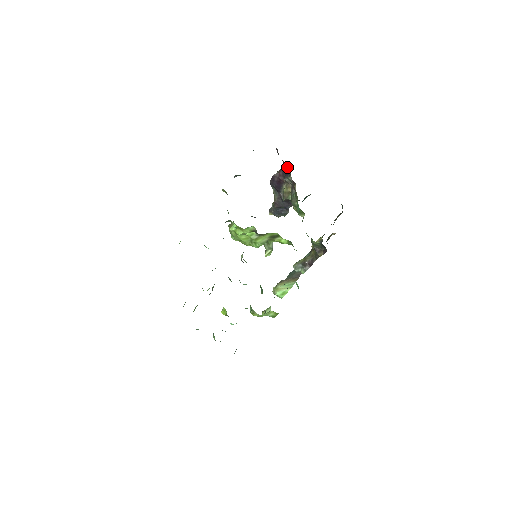
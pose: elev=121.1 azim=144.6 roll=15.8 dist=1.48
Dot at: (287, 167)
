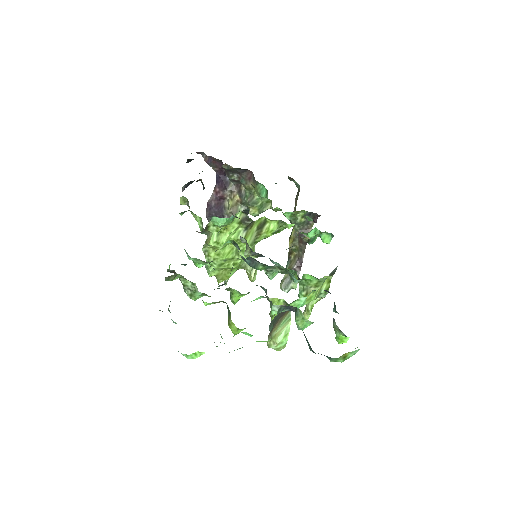
Dot at: (223, 175)
